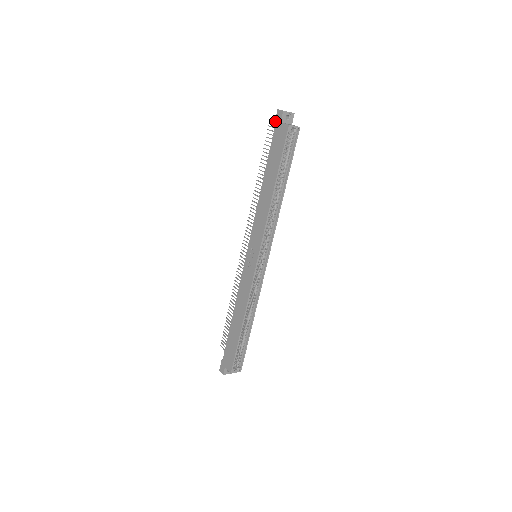
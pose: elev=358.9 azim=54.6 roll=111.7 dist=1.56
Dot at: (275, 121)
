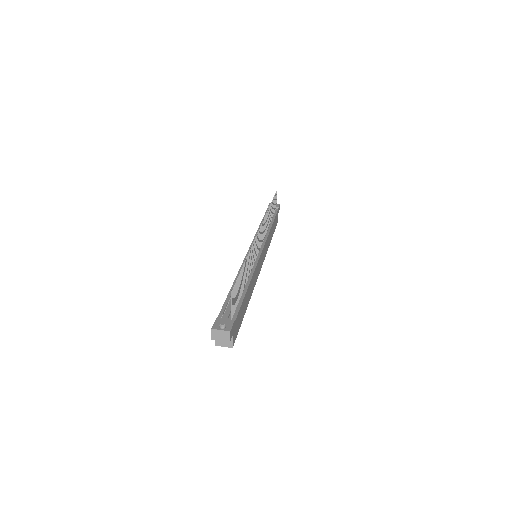
Dot at: (215, 321)
